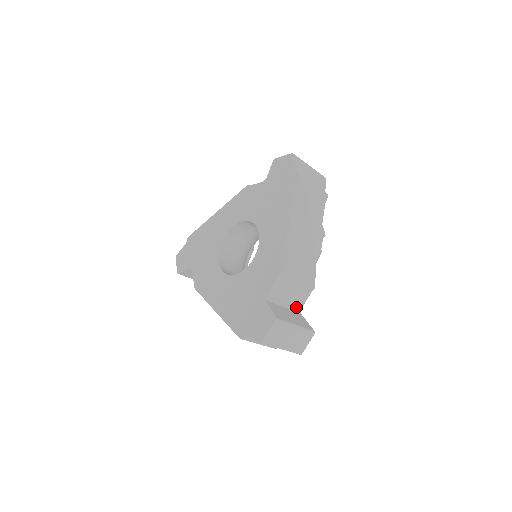
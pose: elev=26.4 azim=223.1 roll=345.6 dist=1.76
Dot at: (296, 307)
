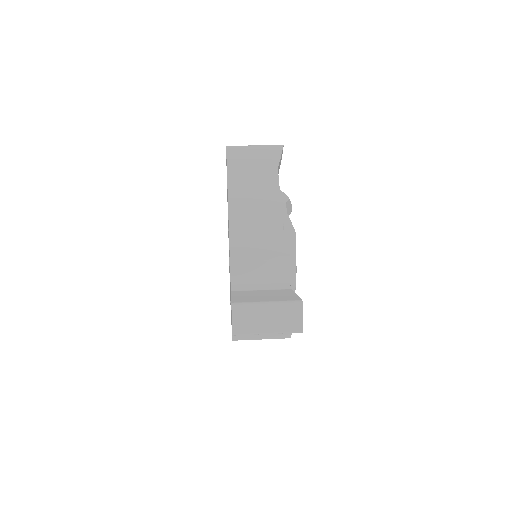
Dot at: occluded
